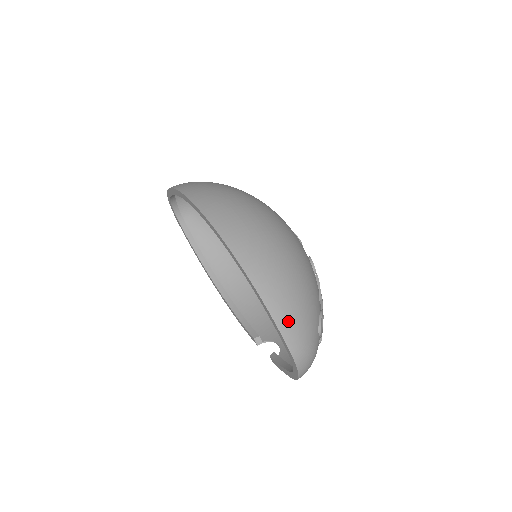
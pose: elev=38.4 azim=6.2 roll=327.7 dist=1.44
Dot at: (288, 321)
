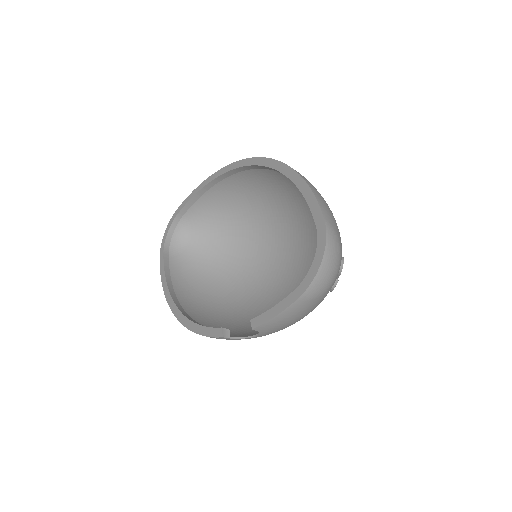
Dot at: (325, 205)
